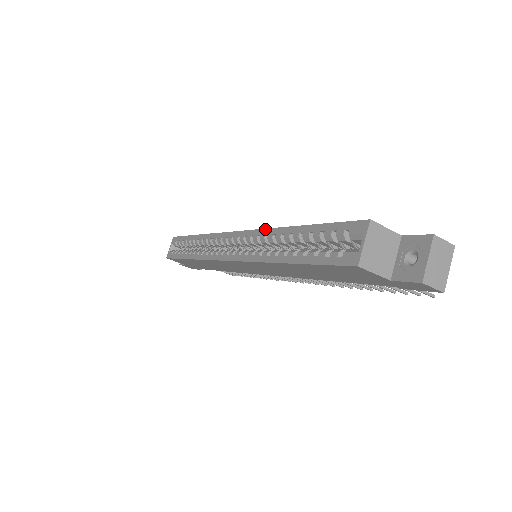
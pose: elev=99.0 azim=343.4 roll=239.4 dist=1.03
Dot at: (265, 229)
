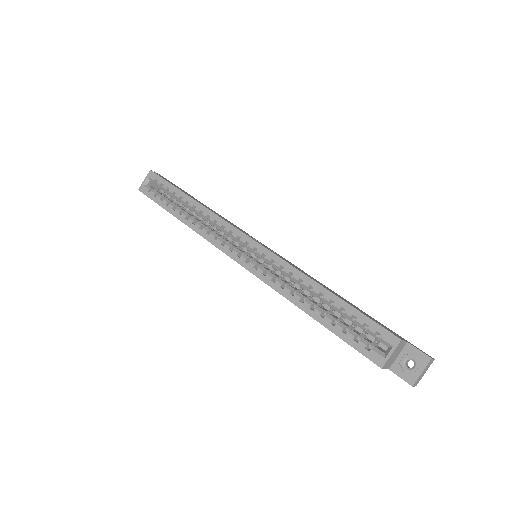
Dot at: (291, 266)
